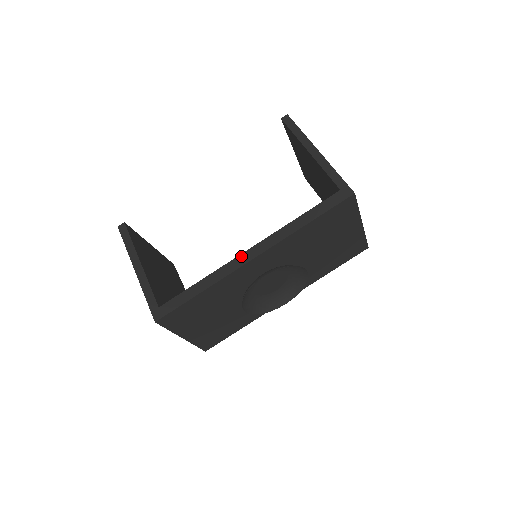
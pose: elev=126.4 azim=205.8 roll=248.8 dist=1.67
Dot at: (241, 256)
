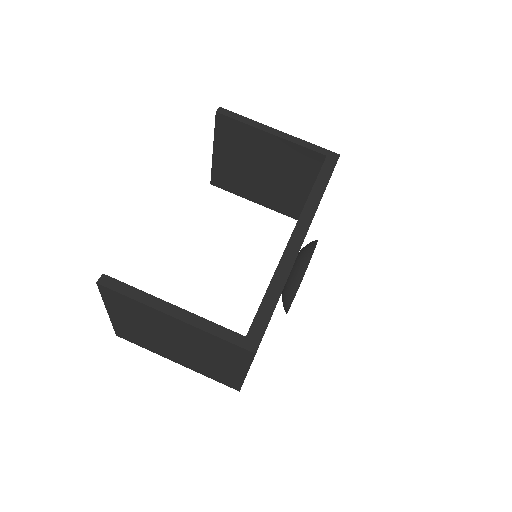
Dot at: (290, 243)
